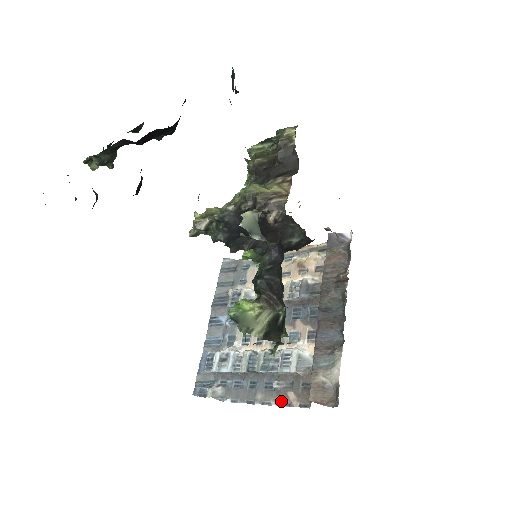
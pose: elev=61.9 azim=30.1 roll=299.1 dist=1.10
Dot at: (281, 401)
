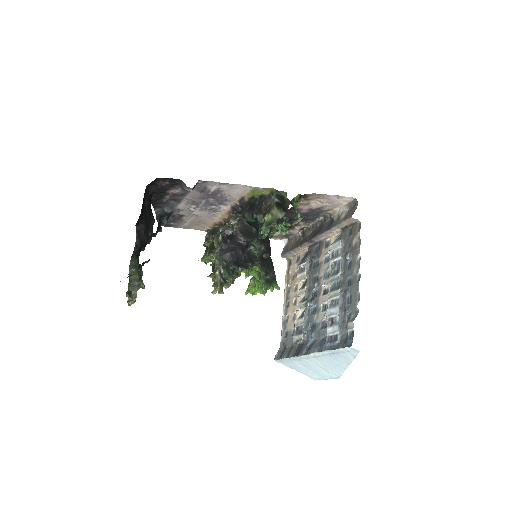
Dot at: (357, 248)
